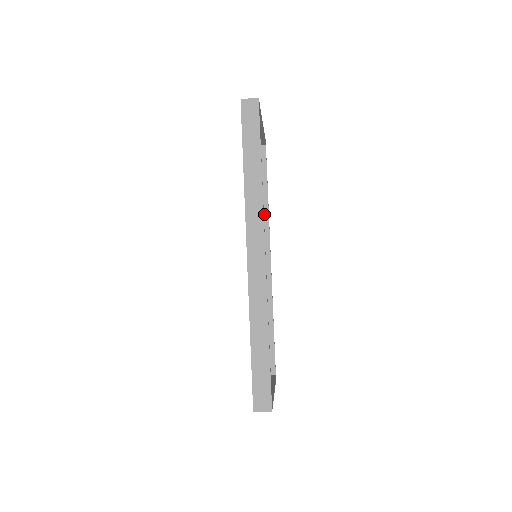
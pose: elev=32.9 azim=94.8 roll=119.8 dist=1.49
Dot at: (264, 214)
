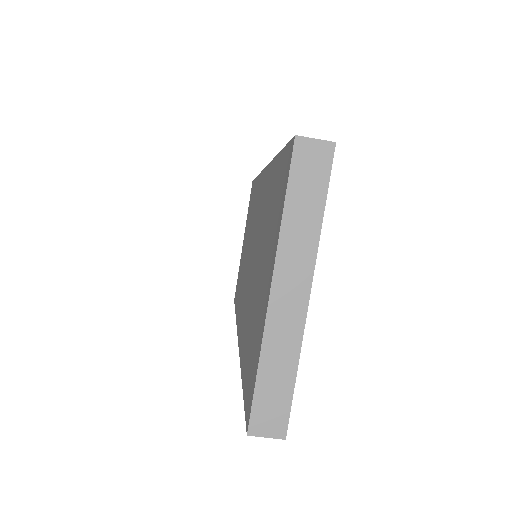
Dot at: occluded
